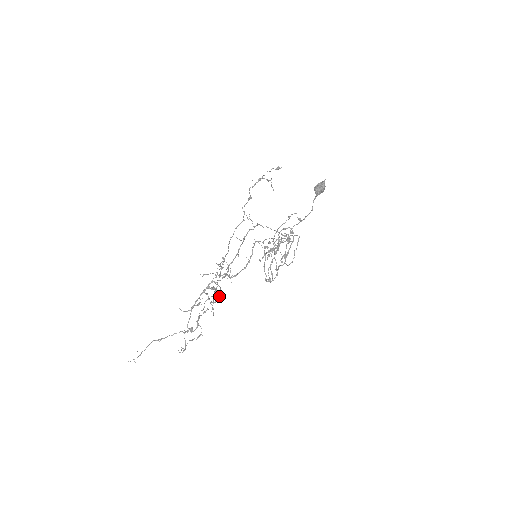
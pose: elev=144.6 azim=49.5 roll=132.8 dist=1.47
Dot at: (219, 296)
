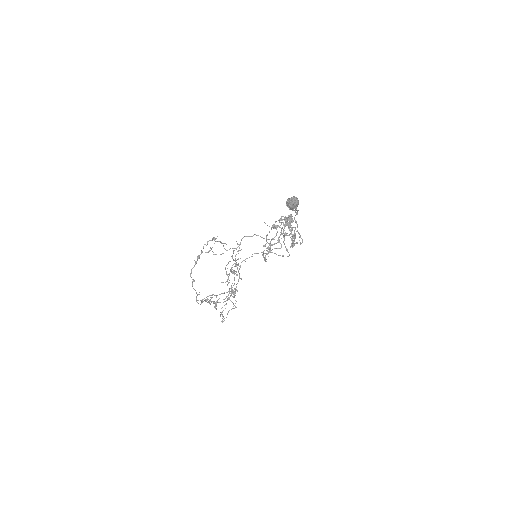
Dot at: (220, 315)
